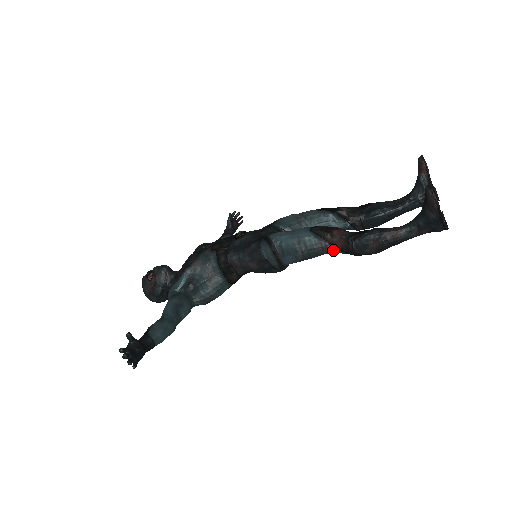
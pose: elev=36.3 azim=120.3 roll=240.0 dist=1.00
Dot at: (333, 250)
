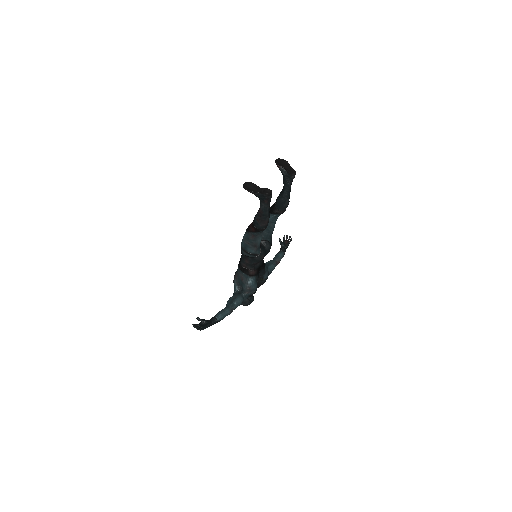
Dot at: (255, 234)
